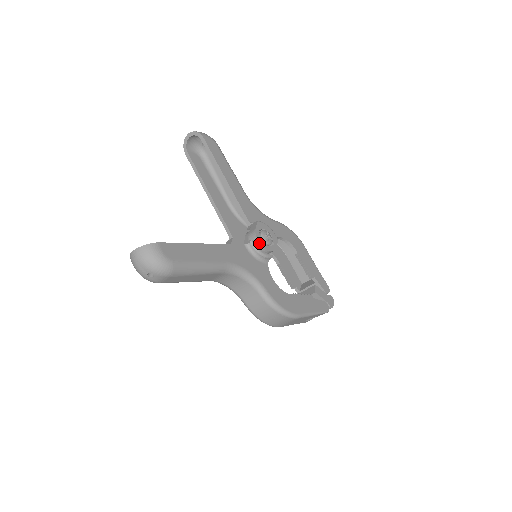
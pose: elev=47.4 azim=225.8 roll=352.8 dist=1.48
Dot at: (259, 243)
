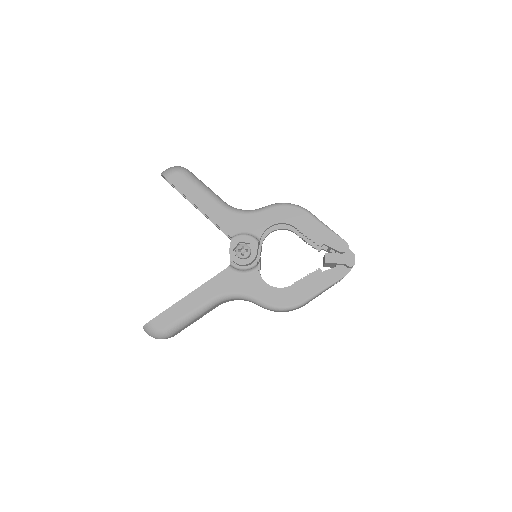
Dot at: (236, 263)
